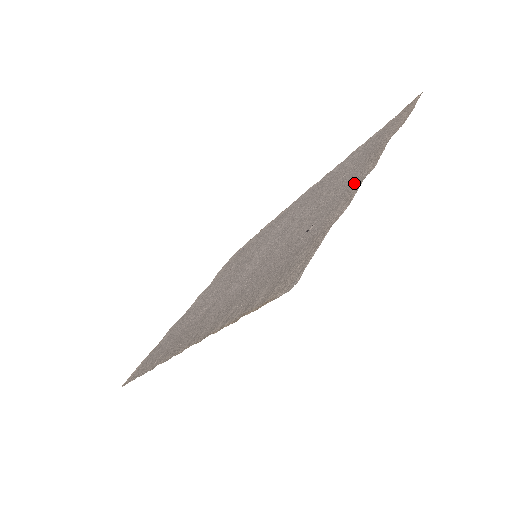
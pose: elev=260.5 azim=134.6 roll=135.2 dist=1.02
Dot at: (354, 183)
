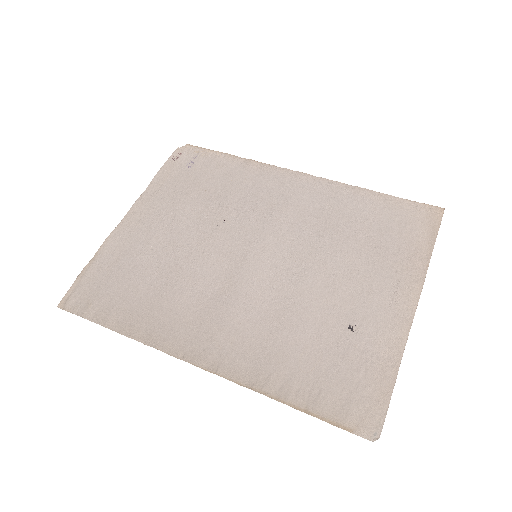
Dot at: (395, 308)
